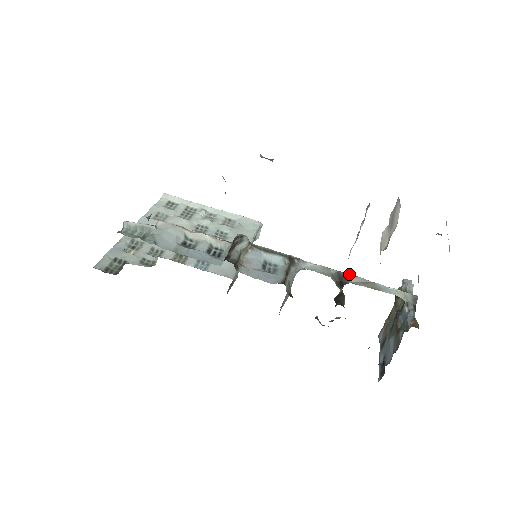
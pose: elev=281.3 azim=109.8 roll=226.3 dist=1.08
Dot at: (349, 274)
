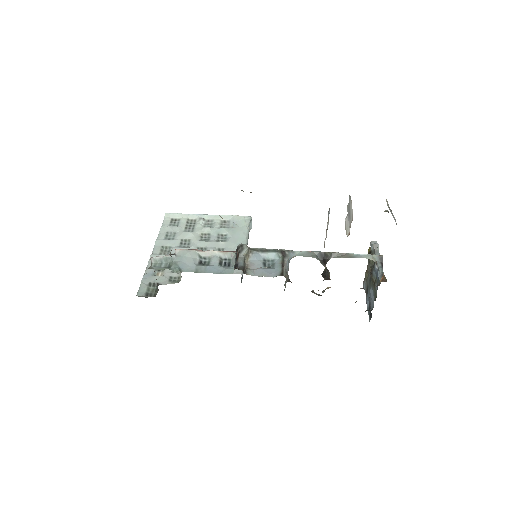
Dot at: (328, 252)
